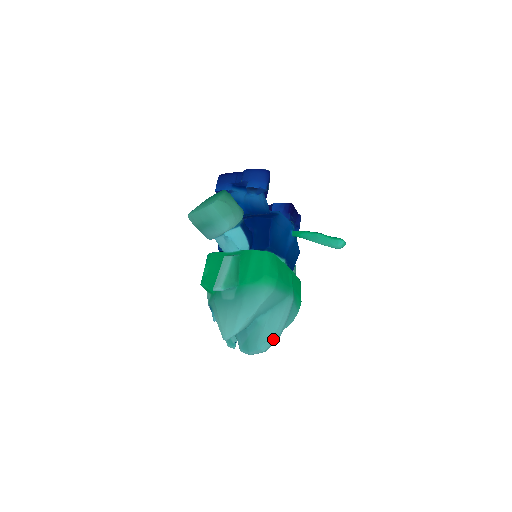
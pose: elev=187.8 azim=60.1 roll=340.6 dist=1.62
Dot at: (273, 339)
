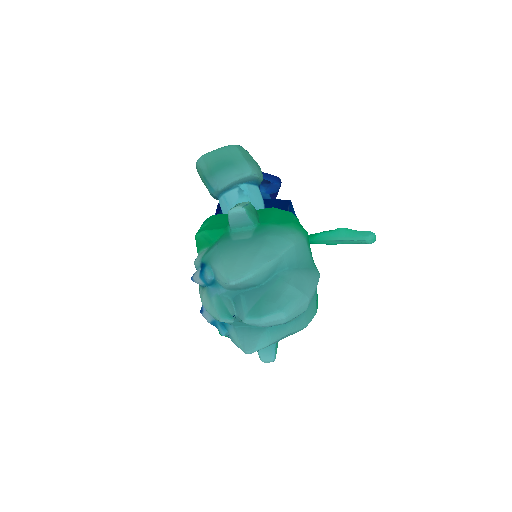
Dot at: (299, 304)
